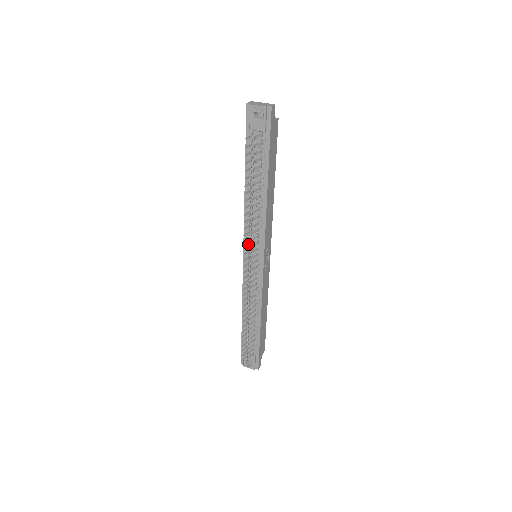
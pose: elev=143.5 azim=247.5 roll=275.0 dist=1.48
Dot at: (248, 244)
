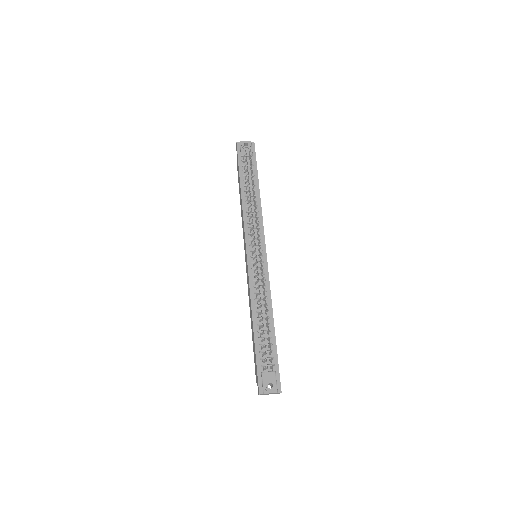
Dot at: (254, 232)
